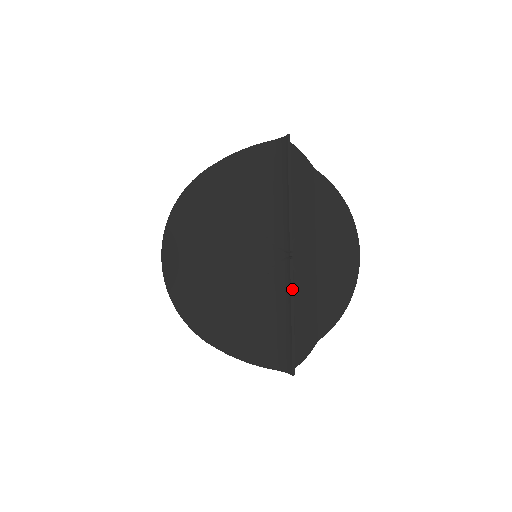
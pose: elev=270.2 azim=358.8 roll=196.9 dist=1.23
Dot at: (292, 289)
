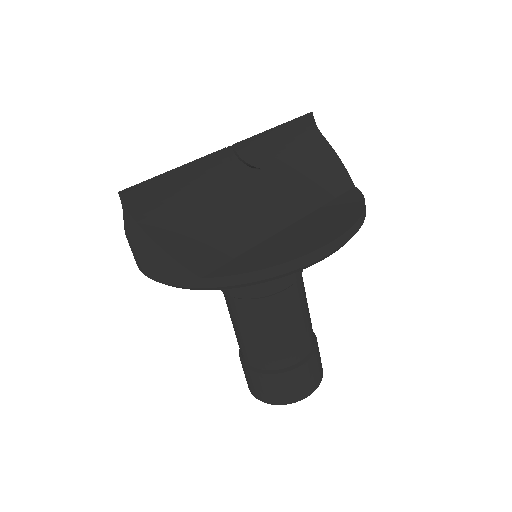
Dot at: (202, 158)
